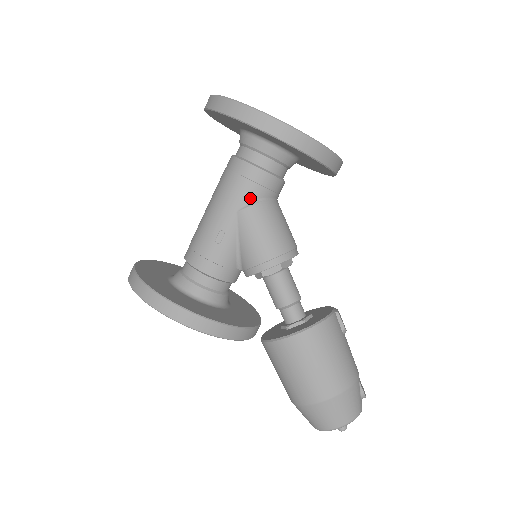
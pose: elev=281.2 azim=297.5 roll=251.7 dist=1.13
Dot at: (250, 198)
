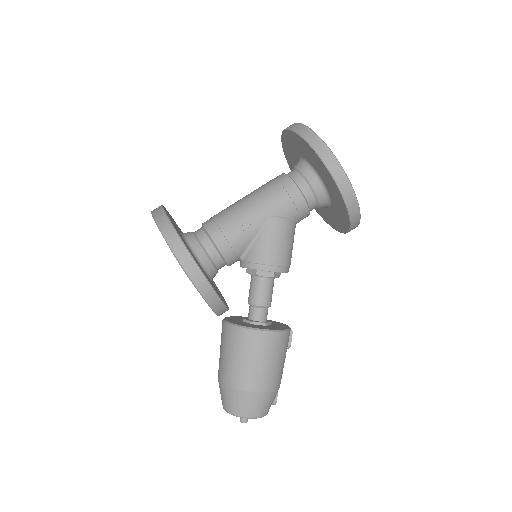
Dot at: (284, 212)
